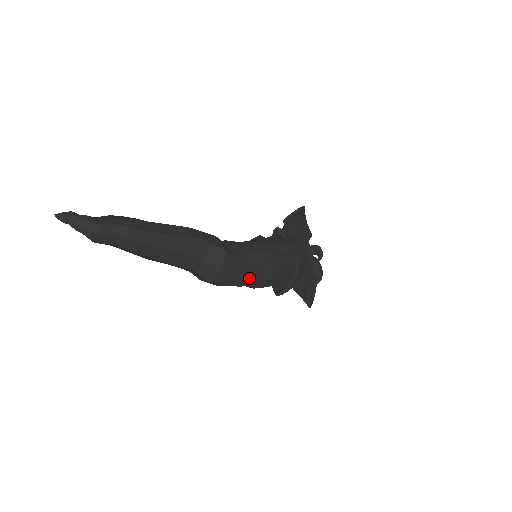
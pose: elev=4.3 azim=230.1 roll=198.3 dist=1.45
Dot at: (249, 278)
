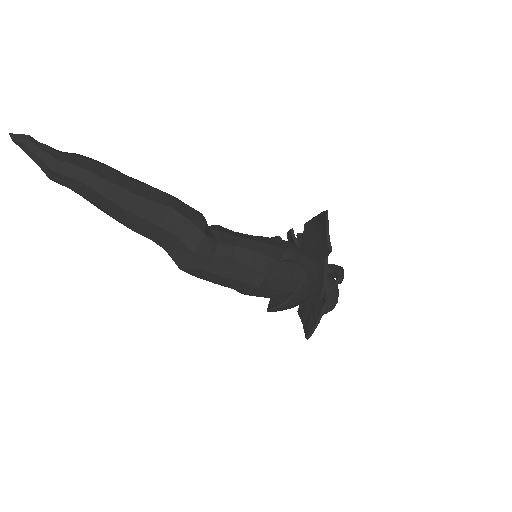
Dot at: (231, 278)
